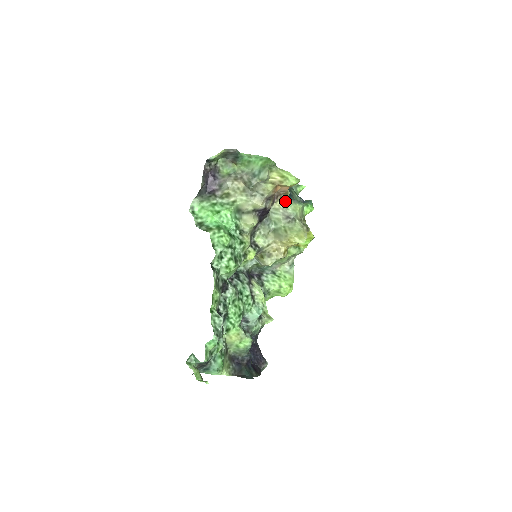
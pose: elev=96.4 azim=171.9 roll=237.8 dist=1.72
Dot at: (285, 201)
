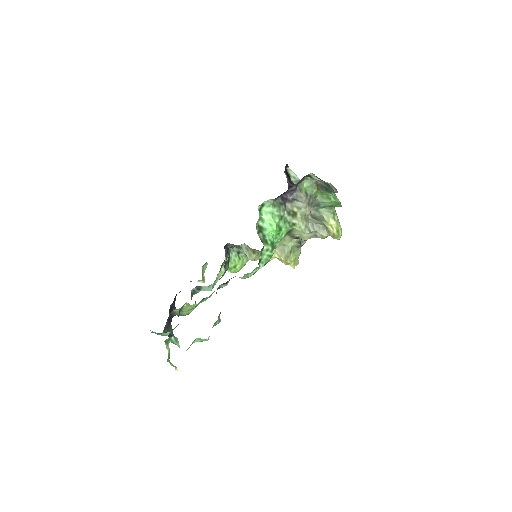
Dot at: occluded
